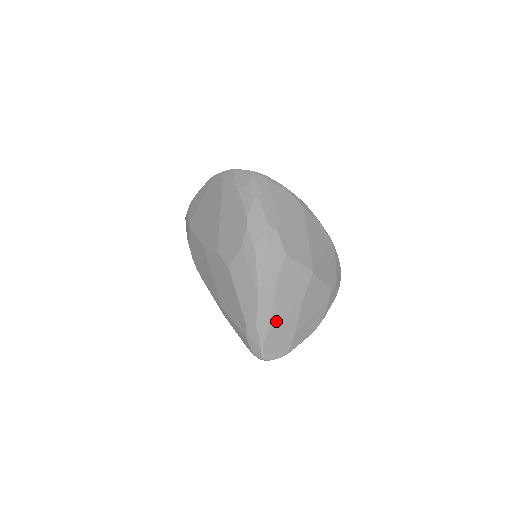
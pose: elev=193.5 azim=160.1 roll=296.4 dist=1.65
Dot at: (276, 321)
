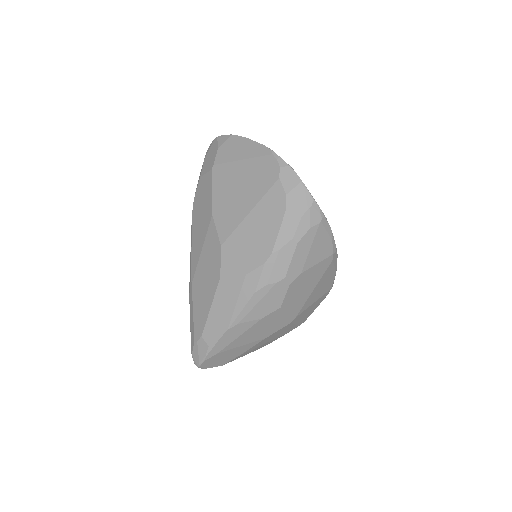
Dot at: (229, 349)
